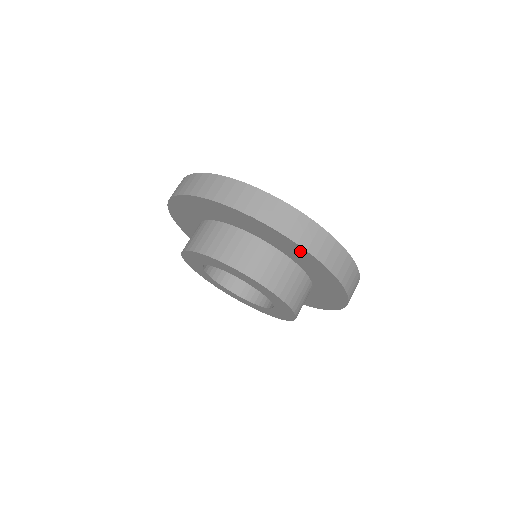
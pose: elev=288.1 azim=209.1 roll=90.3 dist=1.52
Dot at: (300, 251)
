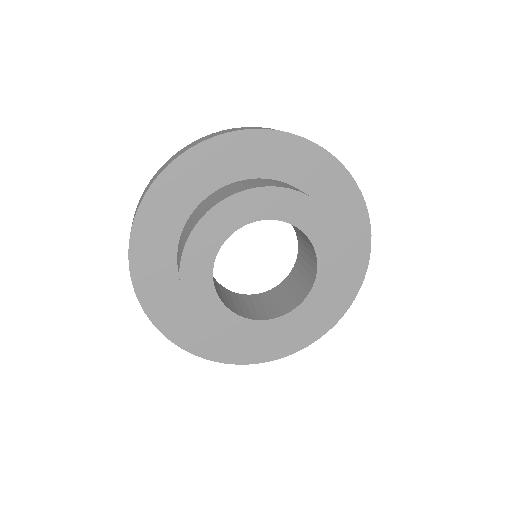
Dot at: (287, 145)
